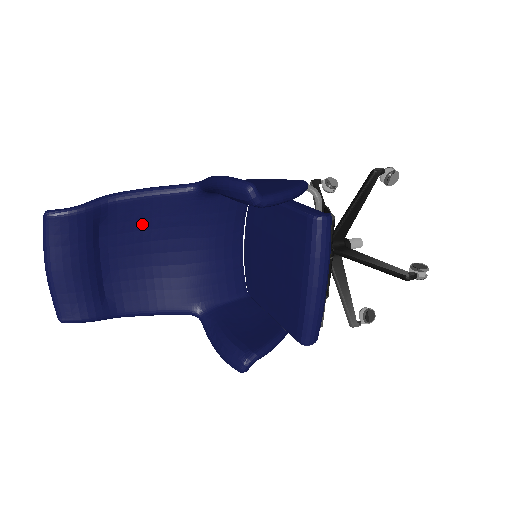
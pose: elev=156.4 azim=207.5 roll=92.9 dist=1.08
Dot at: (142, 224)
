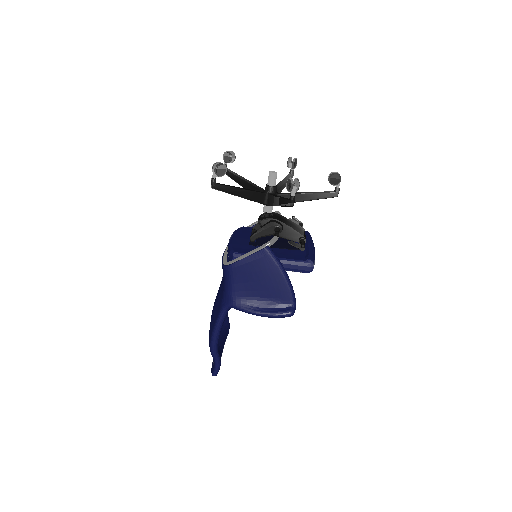
Dot at: occluded
